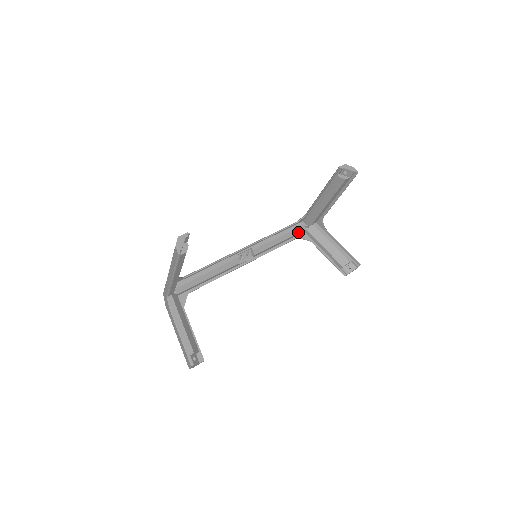
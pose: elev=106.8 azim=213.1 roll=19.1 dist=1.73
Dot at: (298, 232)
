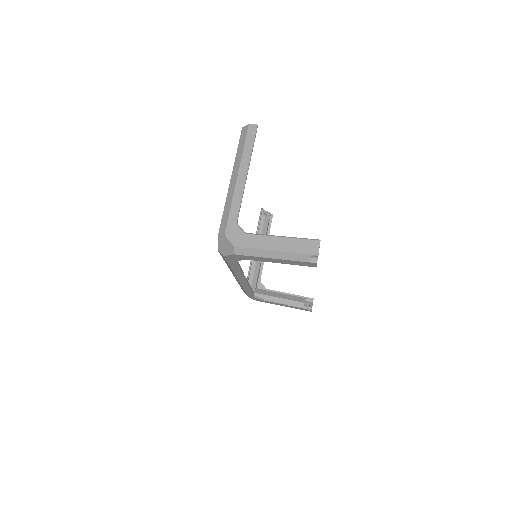
Dot at: (252, 290)
